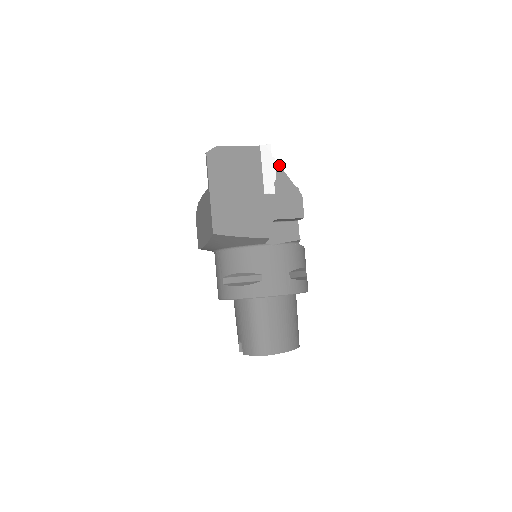
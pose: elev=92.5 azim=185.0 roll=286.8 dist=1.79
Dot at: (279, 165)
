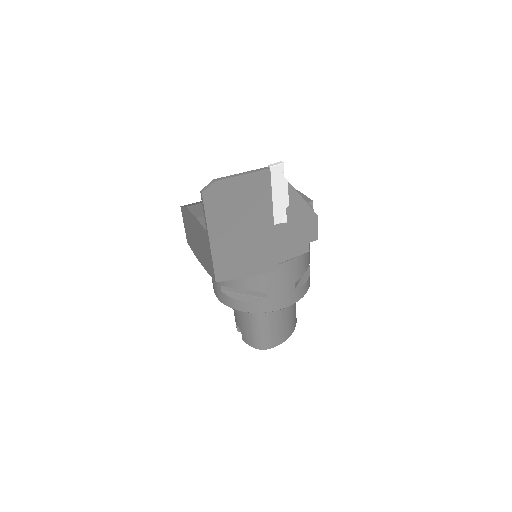
Dot at: (293, 187)
